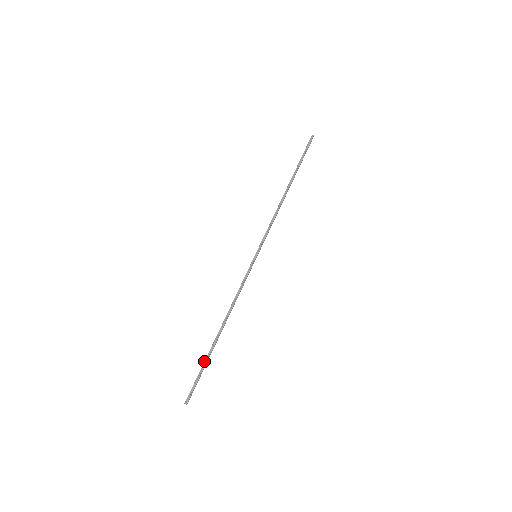
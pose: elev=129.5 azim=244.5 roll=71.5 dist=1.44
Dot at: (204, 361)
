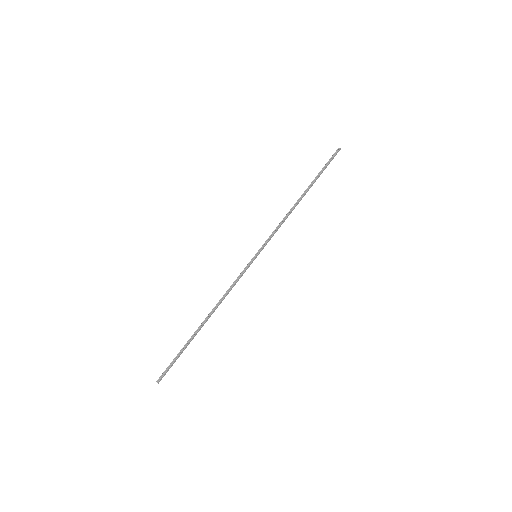
Dot at: occluded
